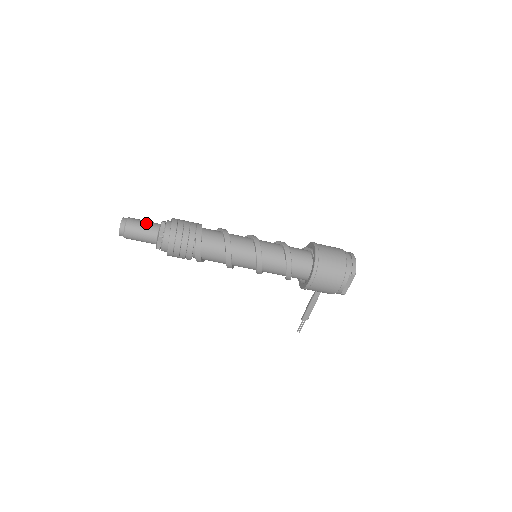
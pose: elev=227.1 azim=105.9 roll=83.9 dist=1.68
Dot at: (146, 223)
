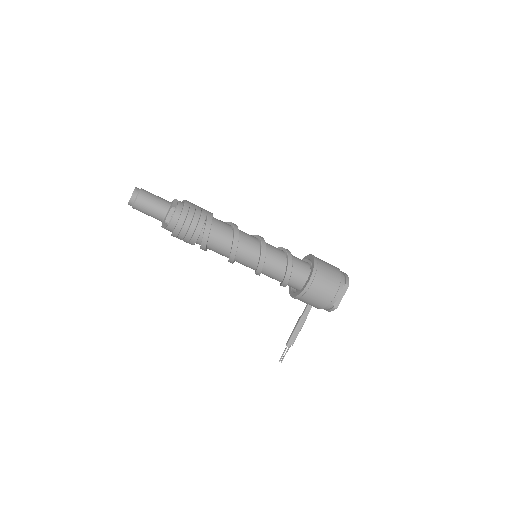
Dot at: occluded
